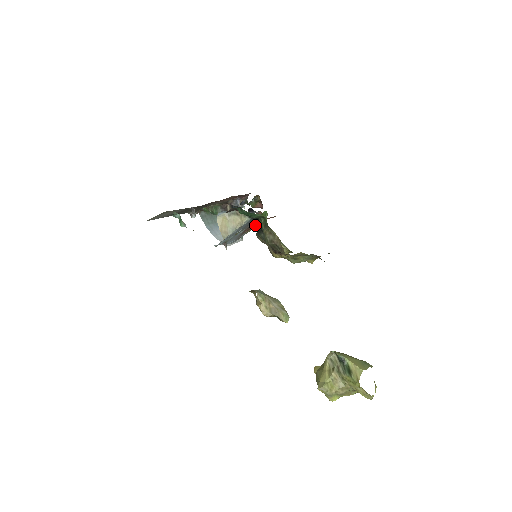
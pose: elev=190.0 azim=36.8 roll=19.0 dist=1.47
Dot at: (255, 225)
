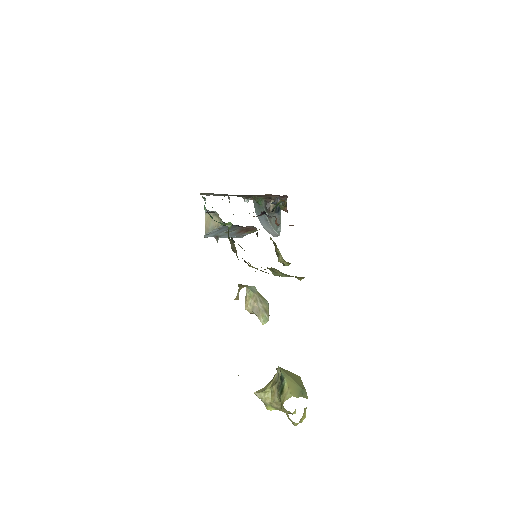
Dot at: (253, 229)
